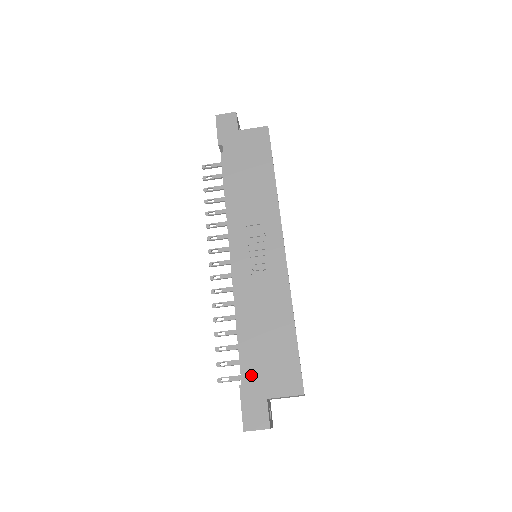
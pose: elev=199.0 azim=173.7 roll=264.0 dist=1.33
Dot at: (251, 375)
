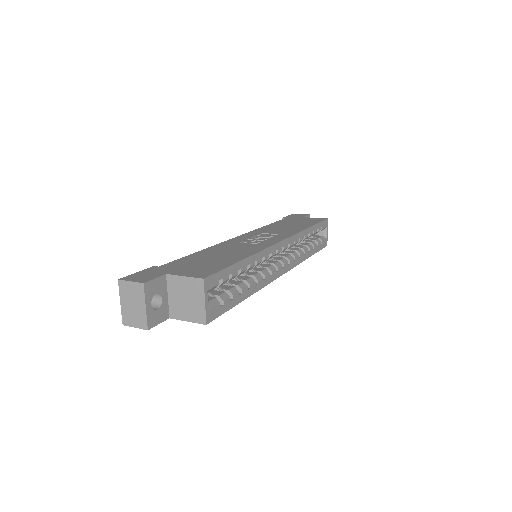
Dot at: (171, 265)
